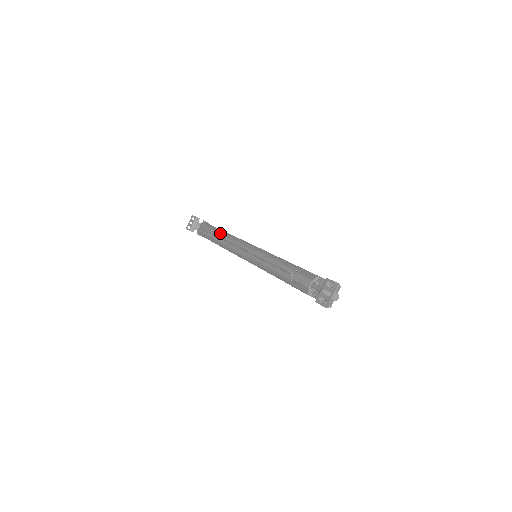
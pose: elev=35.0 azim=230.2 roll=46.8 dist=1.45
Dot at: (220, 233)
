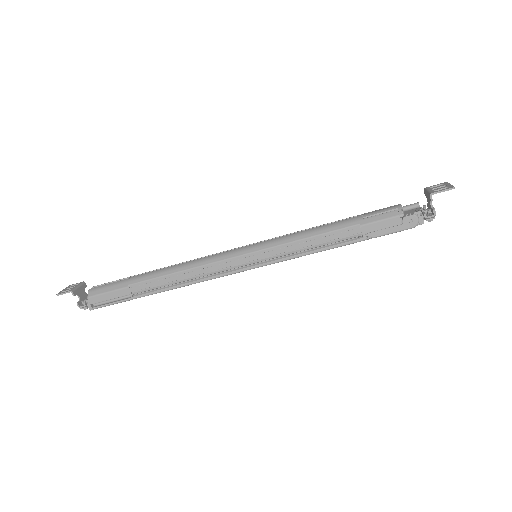
Dot at: (161, 268)
